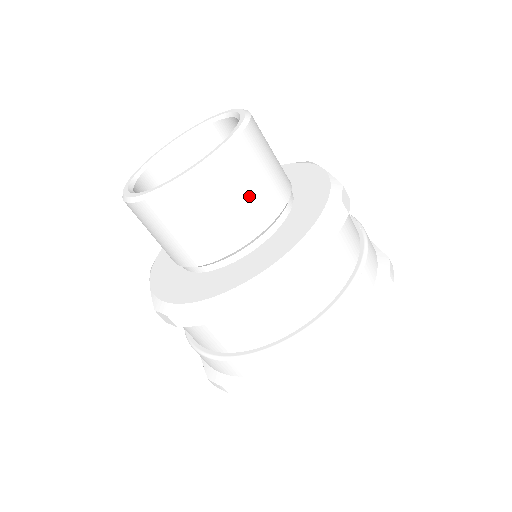
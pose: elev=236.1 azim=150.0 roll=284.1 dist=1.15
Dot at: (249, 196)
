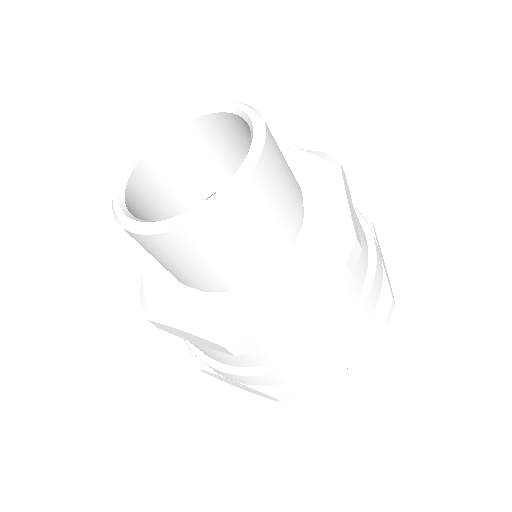
Dot at: (240, 247)
